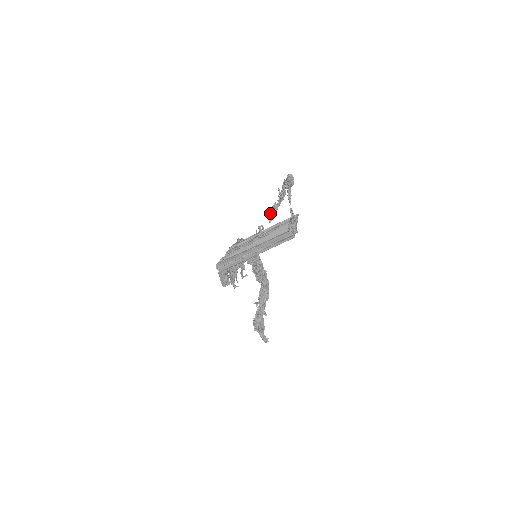
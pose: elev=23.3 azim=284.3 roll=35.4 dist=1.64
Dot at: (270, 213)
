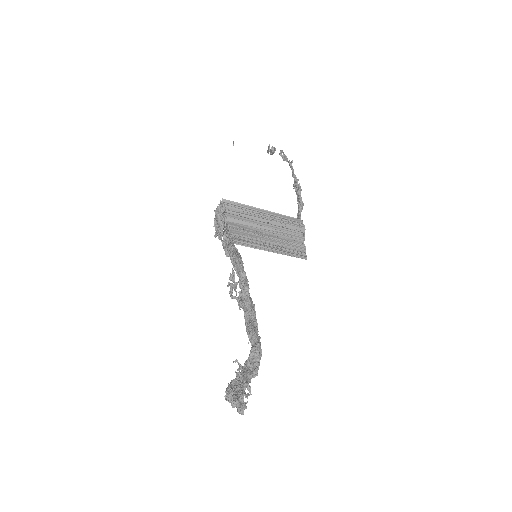
Dot at: occluded
